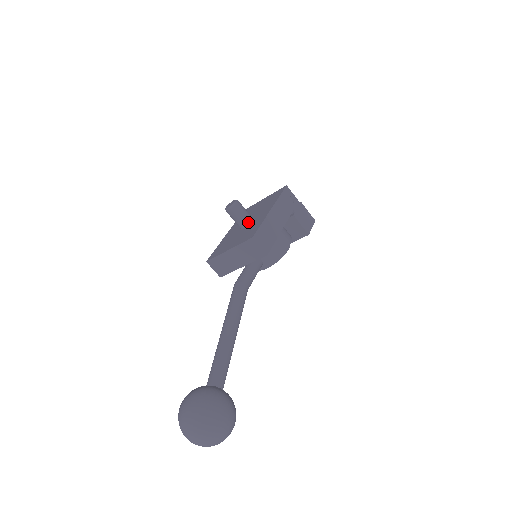
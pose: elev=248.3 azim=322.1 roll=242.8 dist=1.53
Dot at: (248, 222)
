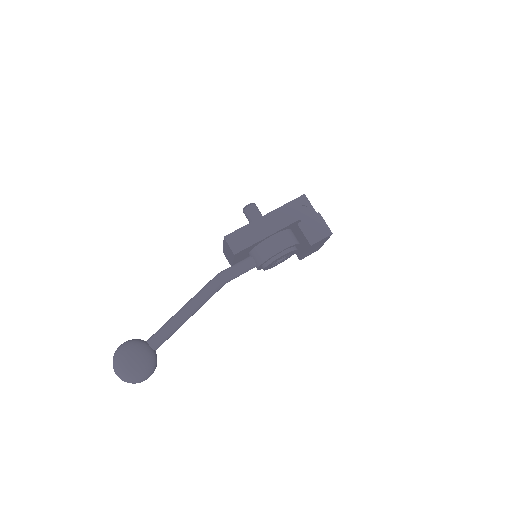
Dot at: occluded
